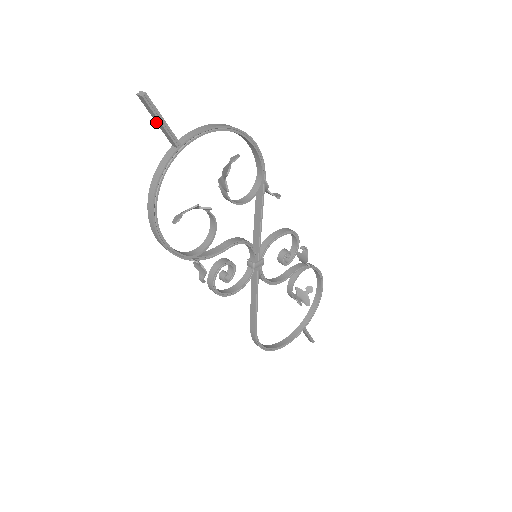
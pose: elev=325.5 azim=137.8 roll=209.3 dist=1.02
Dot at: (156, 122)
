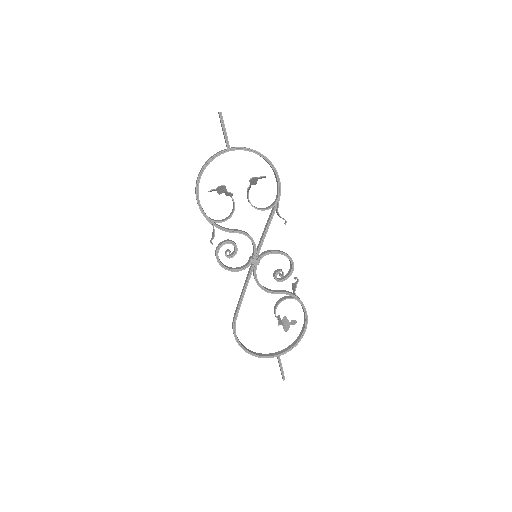
Dot at: (223, 131)
